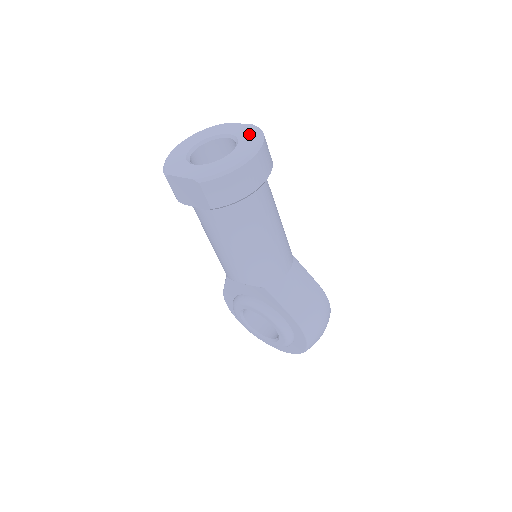
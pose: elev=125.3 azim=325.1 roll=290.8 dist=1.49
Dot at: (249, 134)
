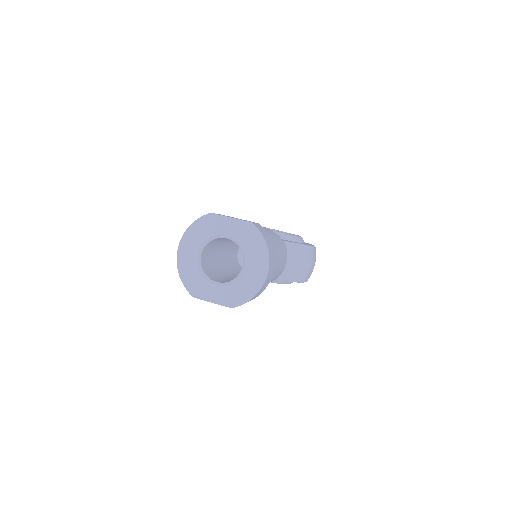
Dot at: (249, 239)
